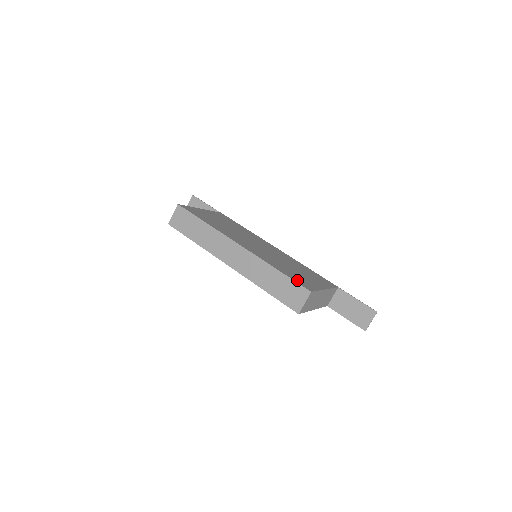
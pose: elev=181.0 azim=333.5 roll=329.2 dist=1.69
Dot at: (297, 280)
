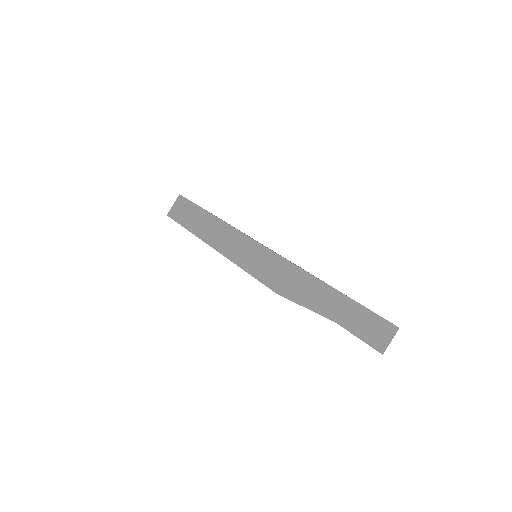
Dot at: occluded
